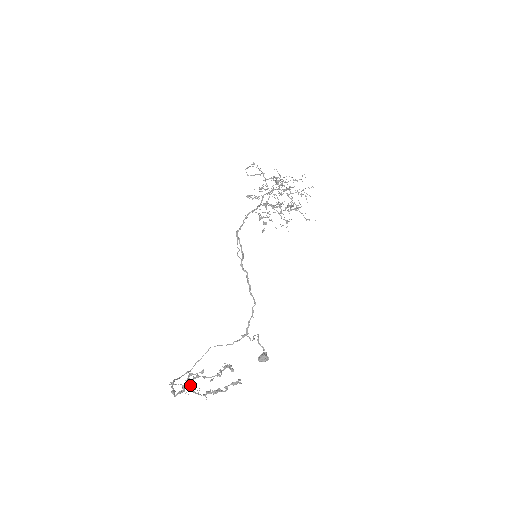
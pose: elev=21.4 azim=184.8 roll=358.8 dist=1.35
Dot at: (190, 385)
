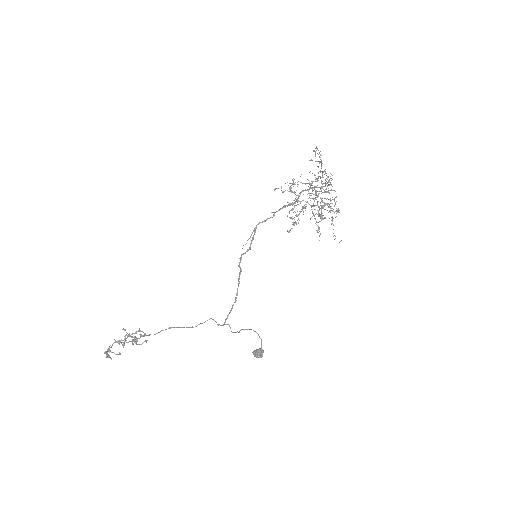
Dot at: (126, 338)
